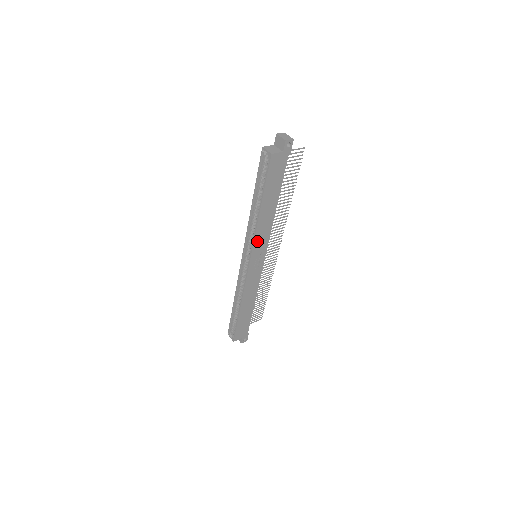
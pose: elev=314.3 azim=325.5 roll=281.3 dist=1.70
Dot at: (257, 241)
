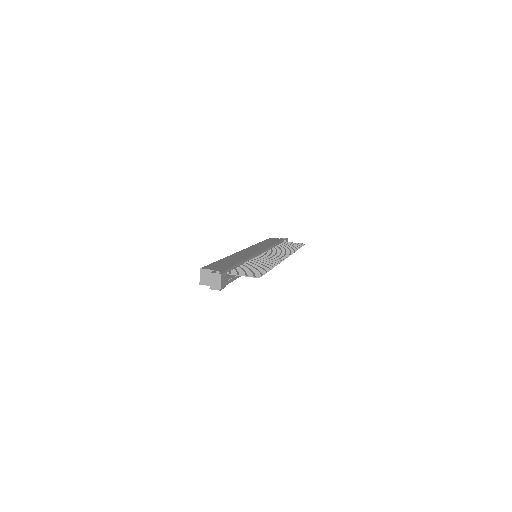
Dot at: occluded
